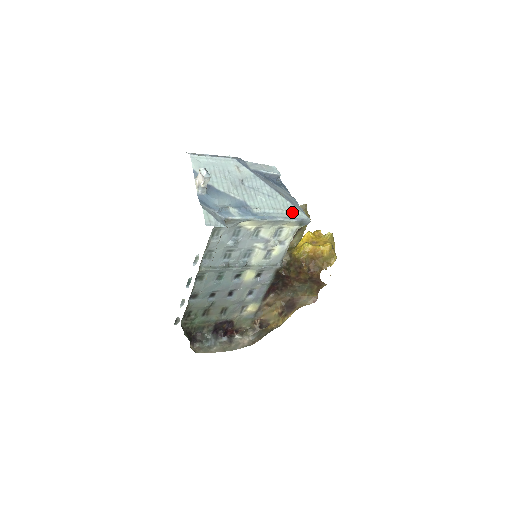
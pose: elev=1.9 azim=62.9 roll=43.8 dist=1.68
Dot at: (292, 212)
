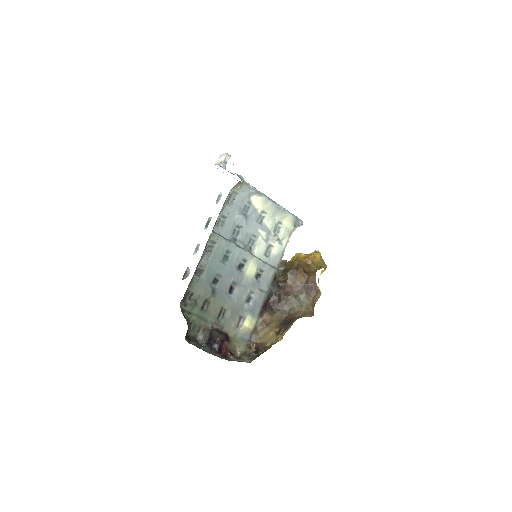
Dot at: occluded
